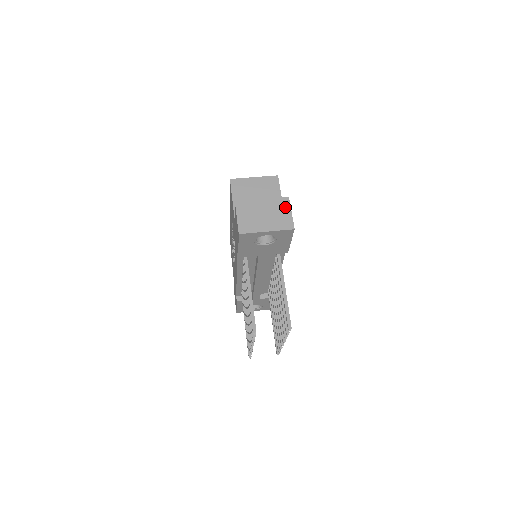
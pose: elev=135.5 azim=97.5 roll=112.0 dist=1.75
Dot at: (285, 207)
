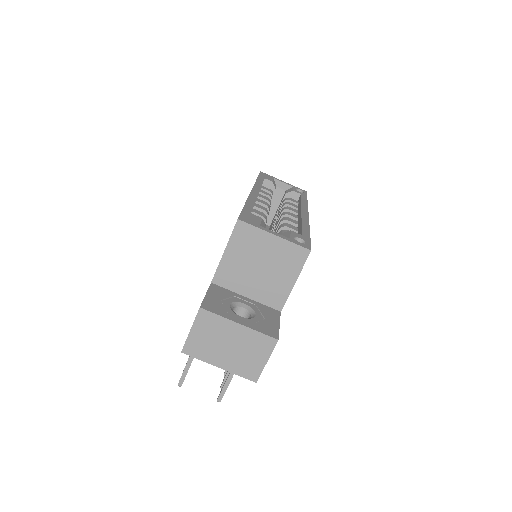
Dot at: (263, 351)
